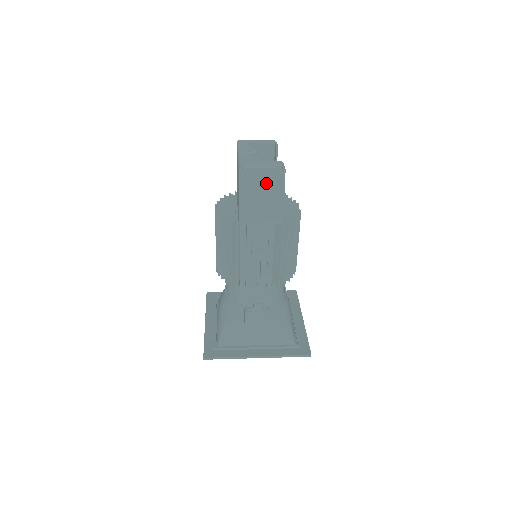
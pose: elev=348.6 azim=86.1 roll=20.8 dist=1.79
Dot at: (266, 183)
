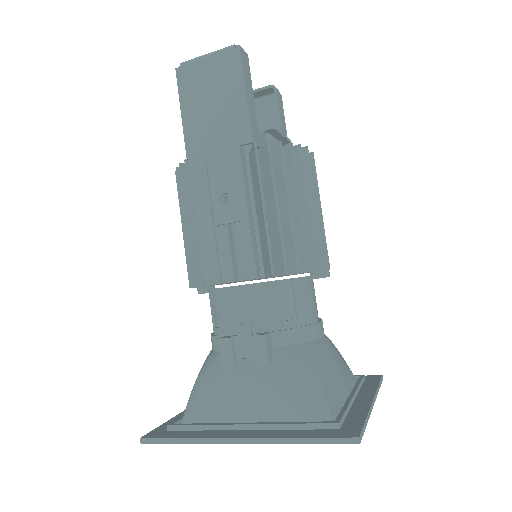
Dot at: (215, 77)
